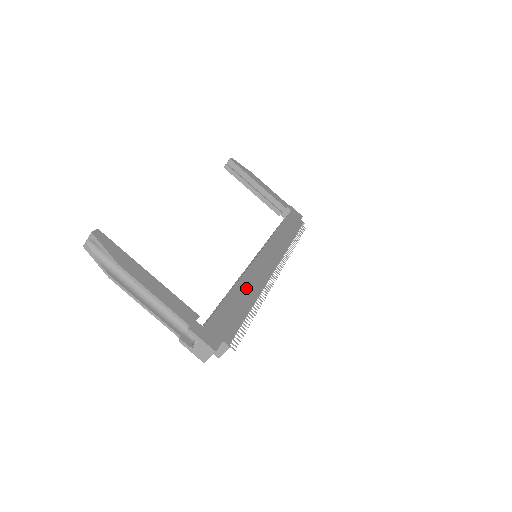
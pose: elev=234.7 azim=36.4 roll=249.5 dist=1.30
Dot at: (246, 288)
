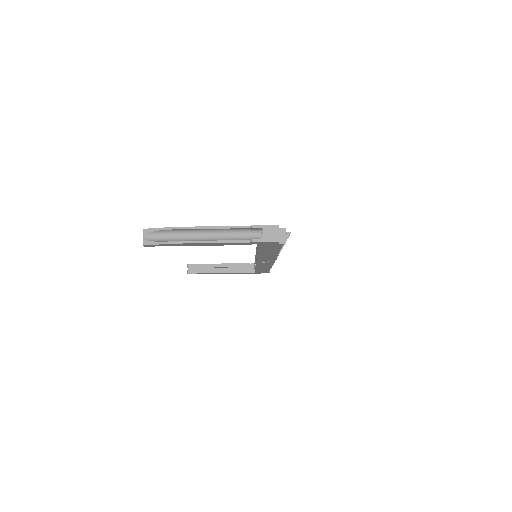
Dot at: occluded
